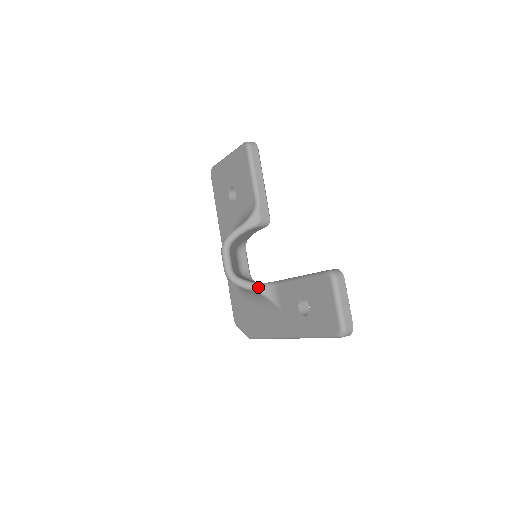
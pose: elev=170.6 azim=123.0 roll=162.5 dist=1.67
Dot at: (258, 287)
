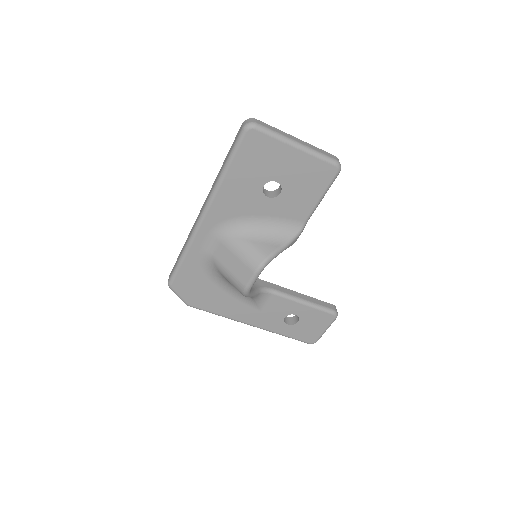
Dot at: (257, 295)
